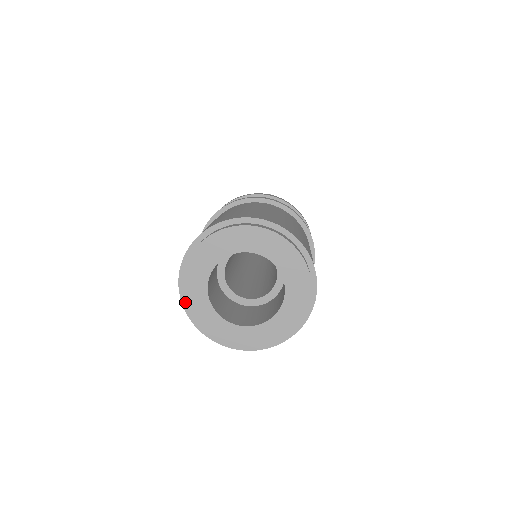
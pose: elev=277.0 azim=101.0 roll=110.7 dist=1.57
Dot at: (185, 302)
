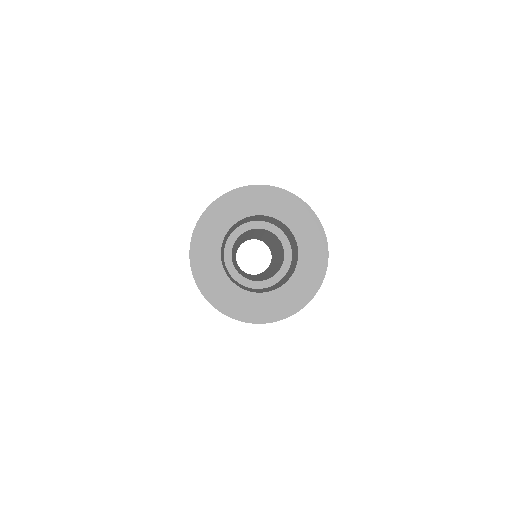
Dot at: (201, 280)
